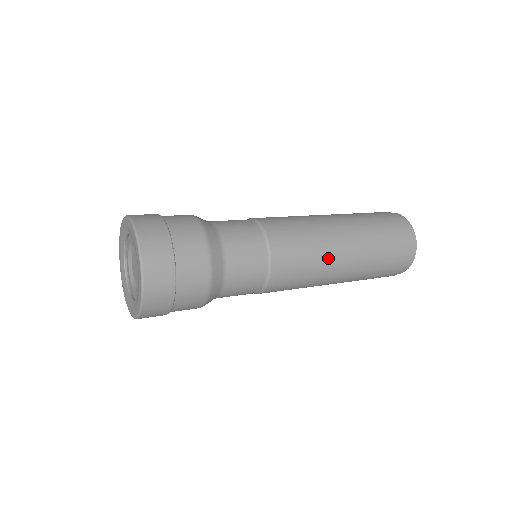
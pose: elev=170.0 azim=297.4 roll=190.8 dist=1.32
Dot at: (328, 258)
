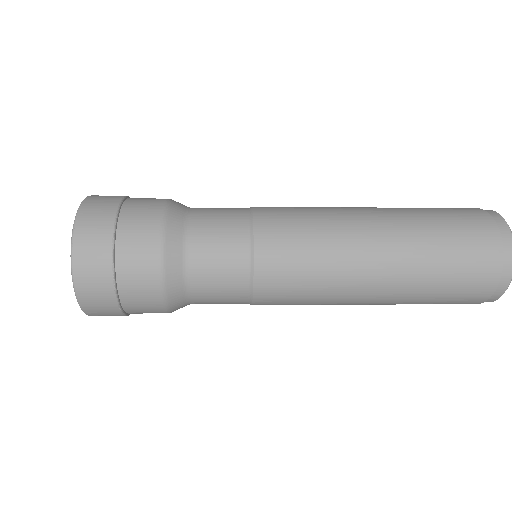
Dot at: (343, 222)
